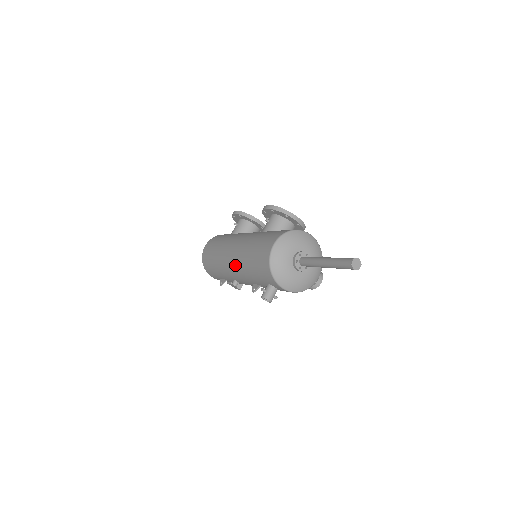
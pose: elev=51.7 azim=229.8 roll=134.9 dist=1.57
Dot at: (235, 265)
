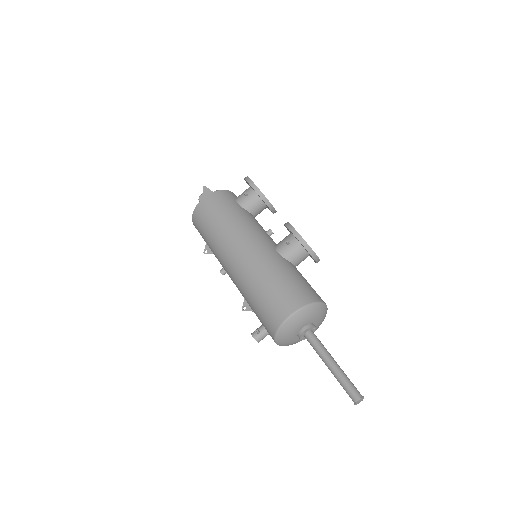
Dot at: (236, 274)
